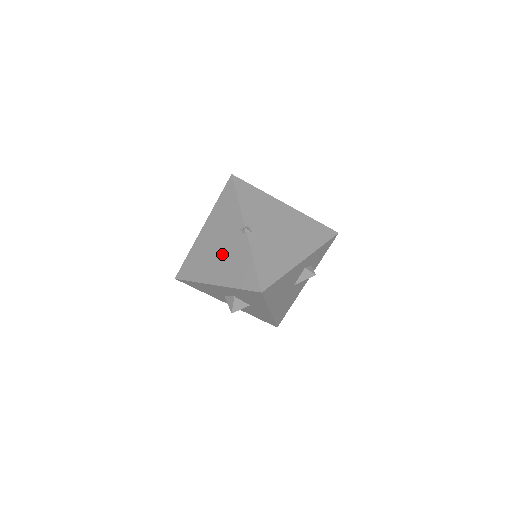
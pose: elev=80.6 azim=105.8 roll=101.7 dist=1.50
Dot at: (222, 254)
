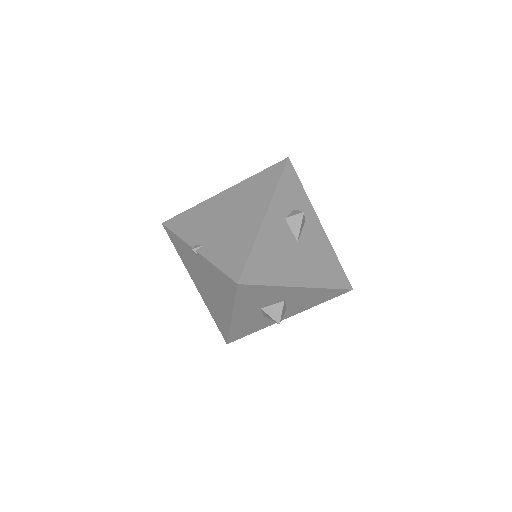
Dot at: (210, 288)
